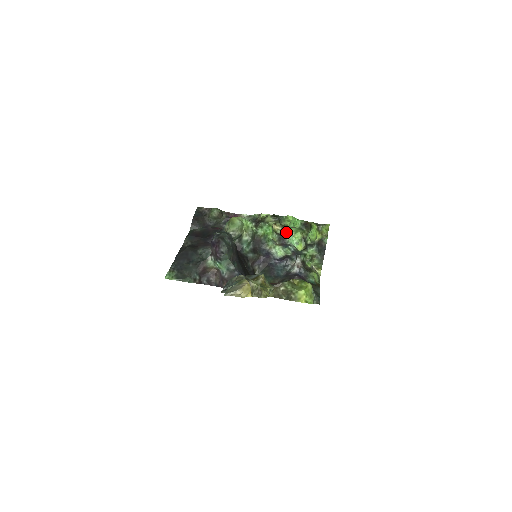
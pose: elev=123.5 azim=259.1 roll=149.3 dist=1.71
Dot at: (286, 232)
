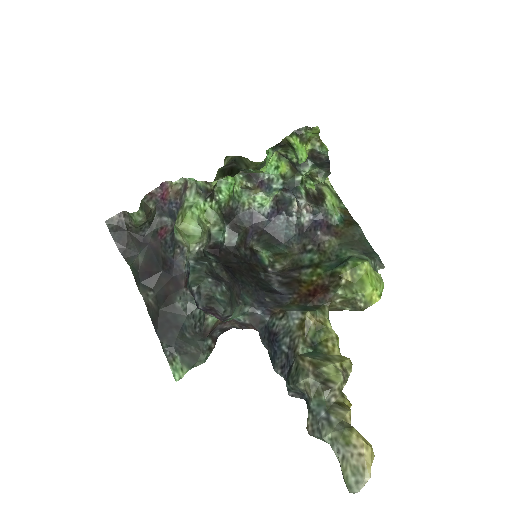
Dot at: occluded
